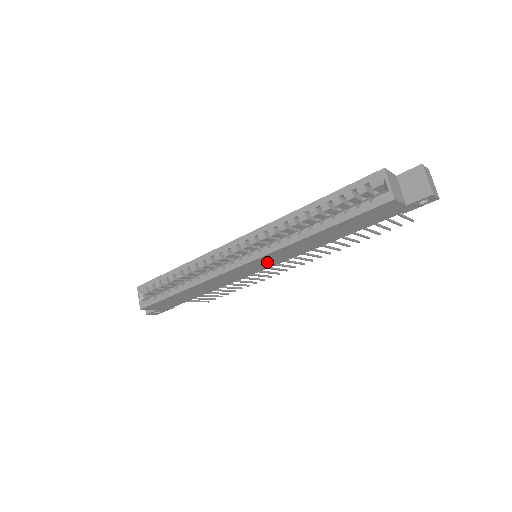
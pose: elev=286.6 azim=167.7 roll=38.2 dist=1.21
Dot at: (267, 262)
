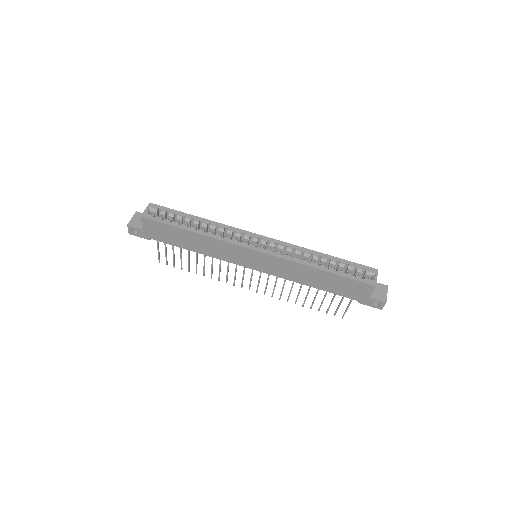
Dot at: (264, 264)
